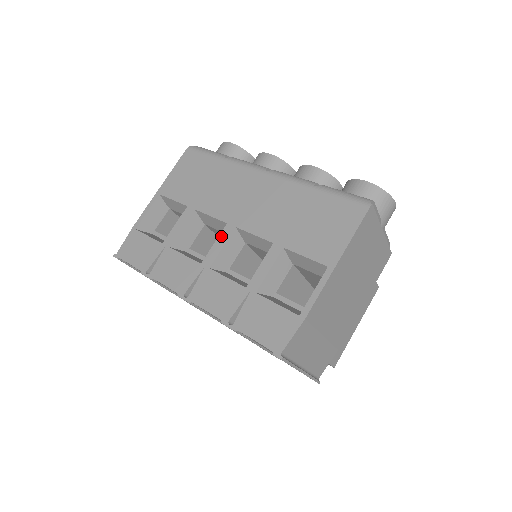
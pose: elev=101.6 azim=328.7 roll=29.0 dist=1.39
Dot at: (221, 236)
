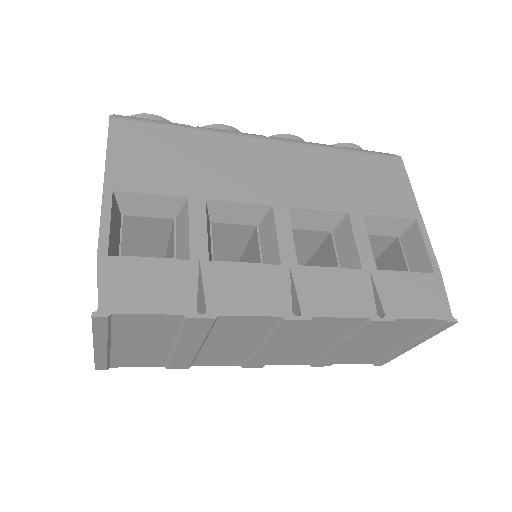
Dot at: (279, 222)
